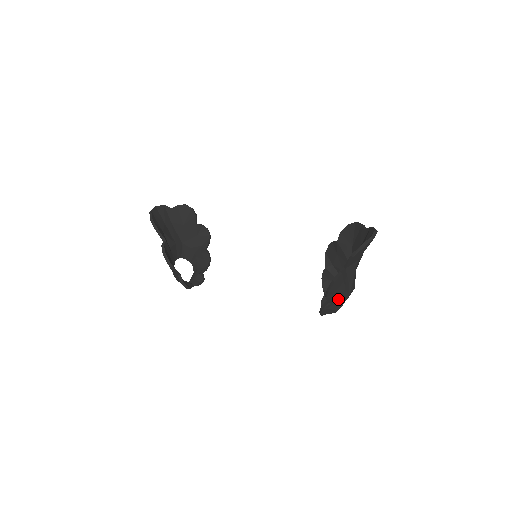
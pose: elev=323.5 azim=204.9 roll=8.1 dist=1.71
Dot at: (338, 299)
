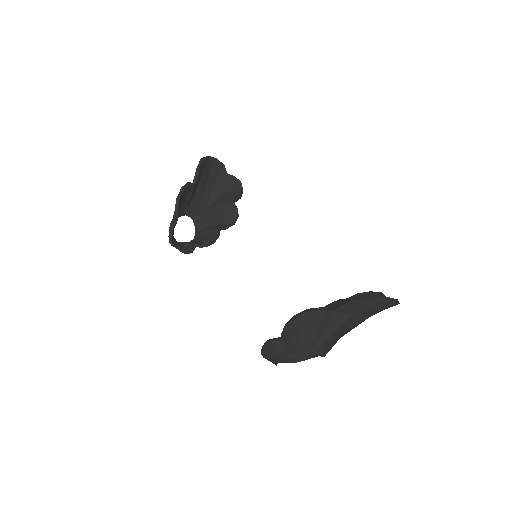
Dot at: (295, 343)
